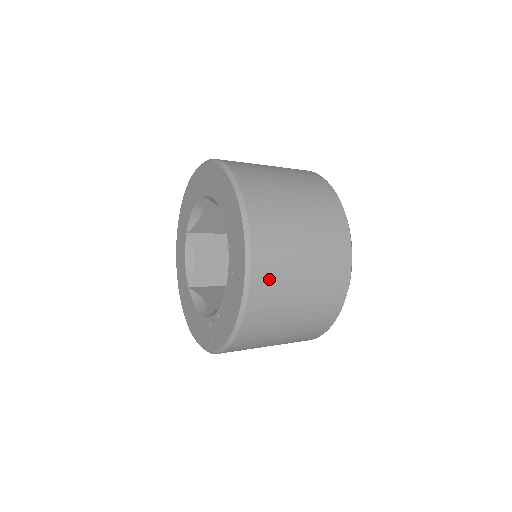
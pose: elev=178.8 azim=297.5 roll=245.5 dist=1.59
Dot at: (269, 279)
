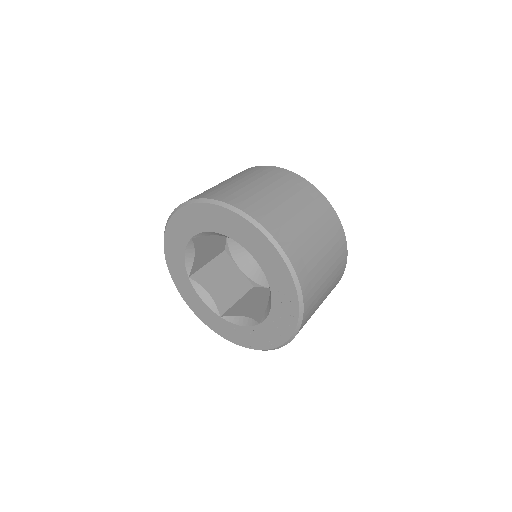
Dot at: occluded
